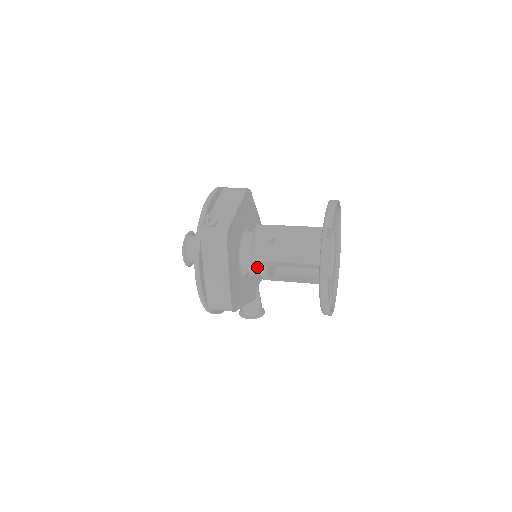
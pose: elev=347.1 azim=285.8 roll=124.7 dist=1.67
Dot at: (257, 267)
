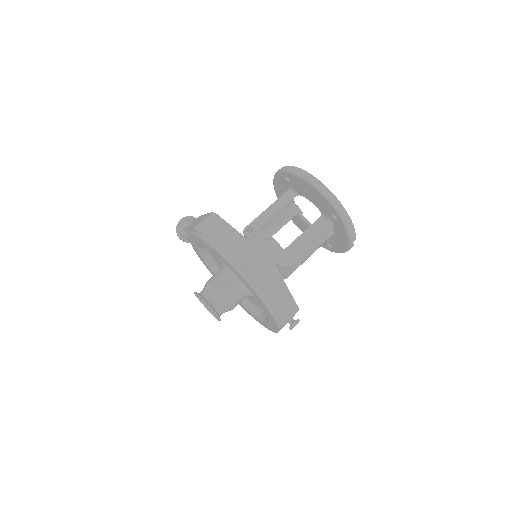
Dot at: occluded
